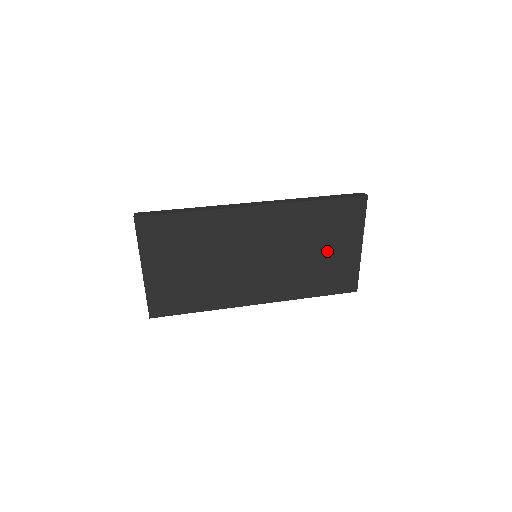
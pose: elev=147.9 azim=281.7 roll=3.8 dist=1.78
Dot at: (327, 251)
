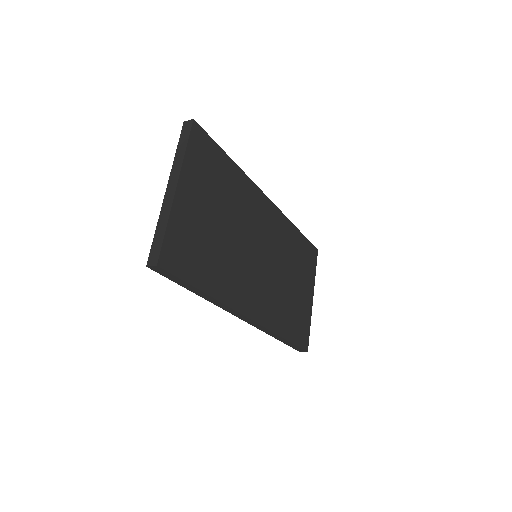
Dot at: (297, 287)
